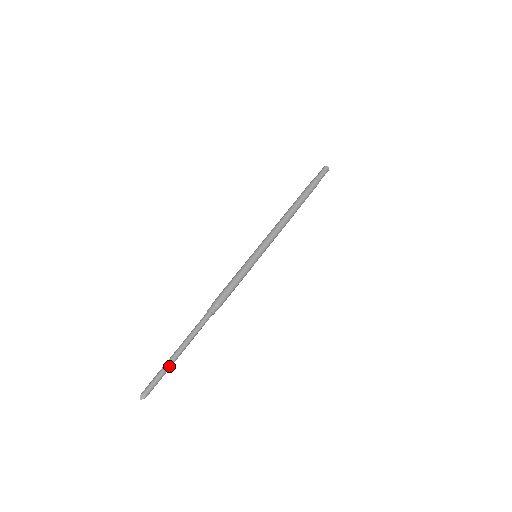
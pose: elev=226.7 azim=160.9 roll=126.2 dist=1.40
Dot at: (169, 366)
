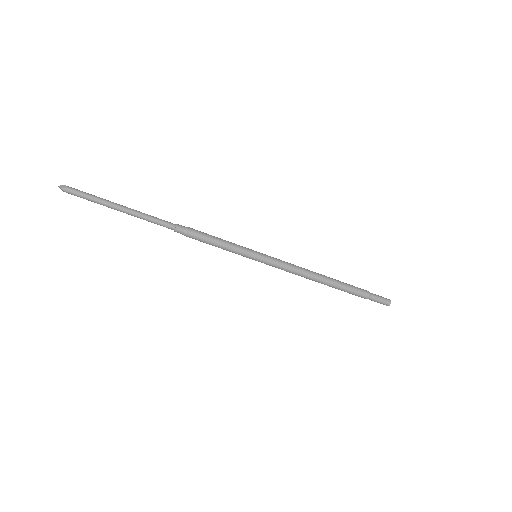
Dot at: (103, 202)
